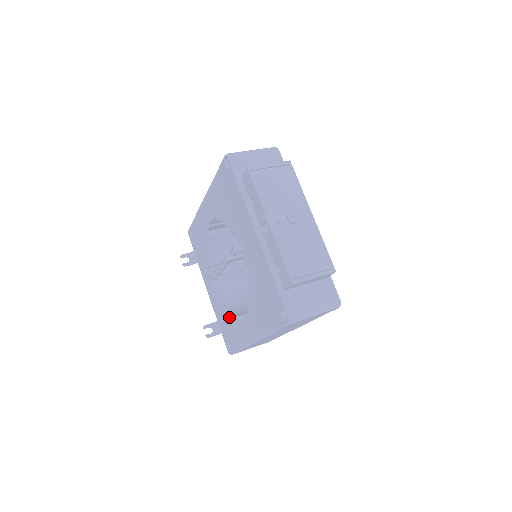
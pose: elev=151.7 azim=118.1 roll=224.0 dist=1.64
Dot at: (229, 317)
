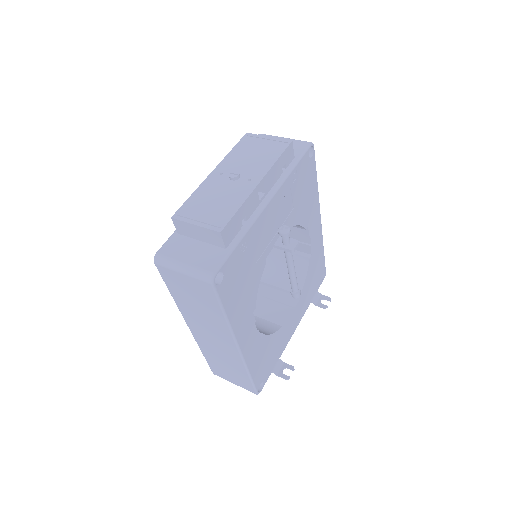
Dot at: occluded
